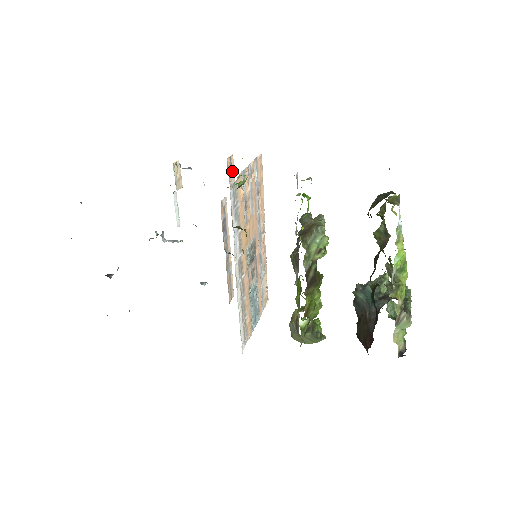
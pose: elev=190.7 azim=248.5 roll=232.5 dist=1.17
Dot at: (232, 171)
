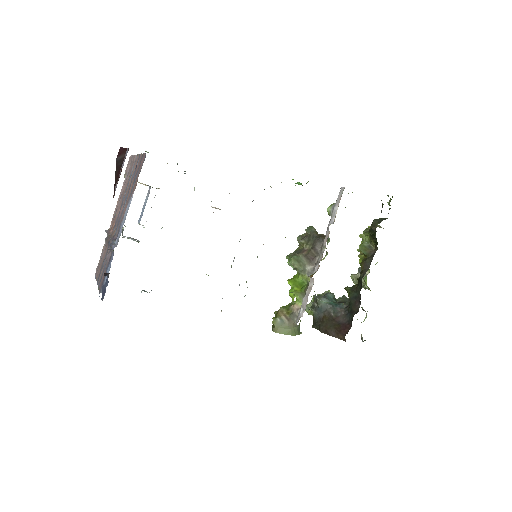
Dot at: occluded
